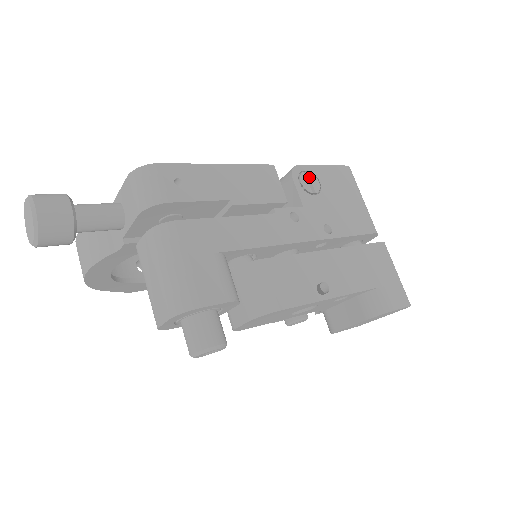
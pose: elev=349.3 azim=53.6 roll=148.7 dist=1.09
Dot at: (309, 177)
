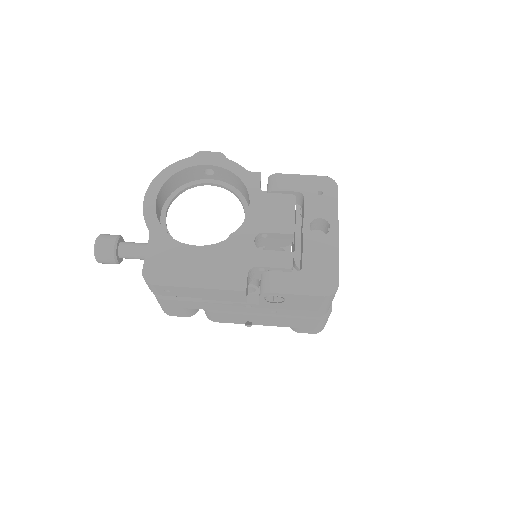
Dot at: (276, 297)
